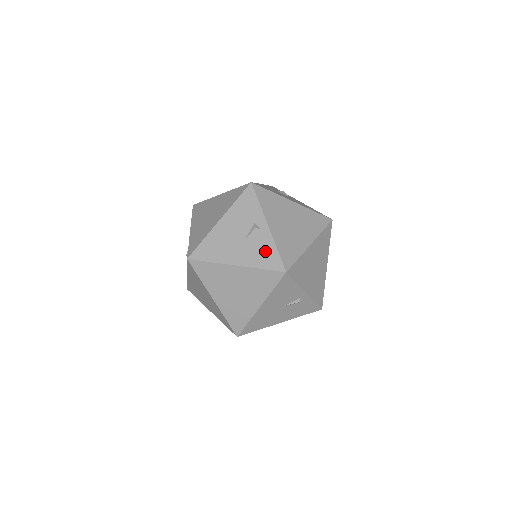
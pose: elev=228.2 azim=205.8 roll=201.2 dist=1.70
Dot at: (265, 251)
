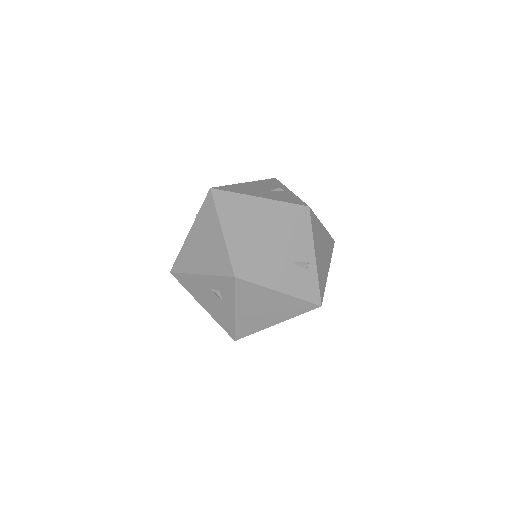
Dot at: (288, 197)
